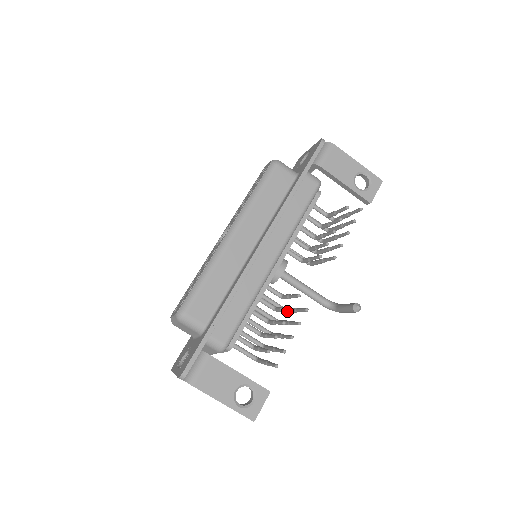
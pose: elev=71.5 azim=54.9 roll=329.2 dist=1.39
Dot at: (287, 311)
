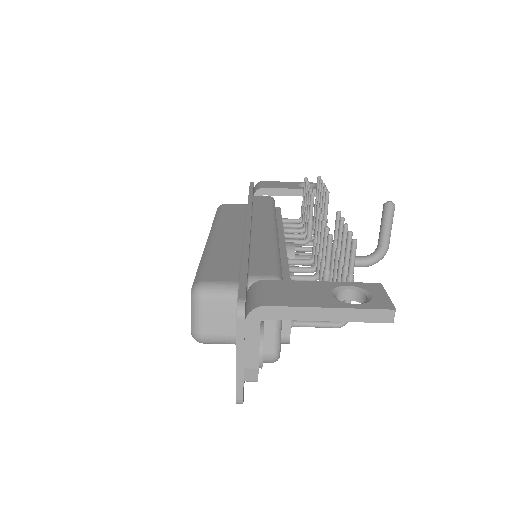
Dot at: (331, 270)
